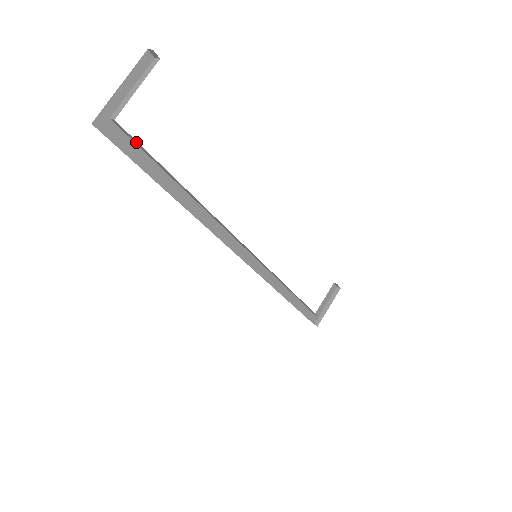
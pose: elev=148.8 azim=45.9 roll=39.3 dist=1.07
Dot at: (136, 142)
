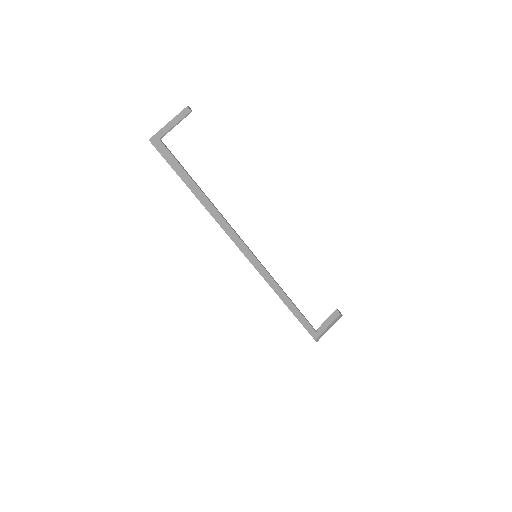
Dot at: (173, 155)
